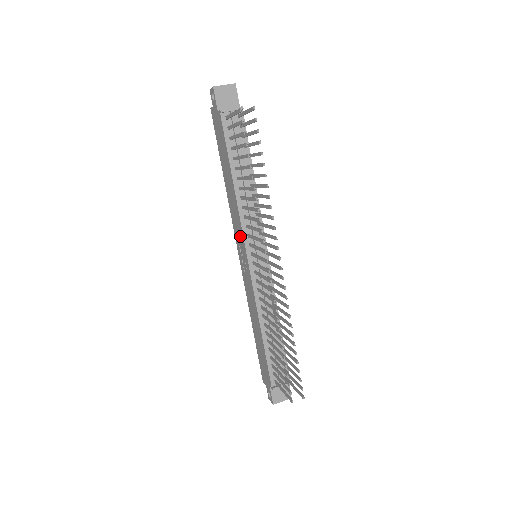
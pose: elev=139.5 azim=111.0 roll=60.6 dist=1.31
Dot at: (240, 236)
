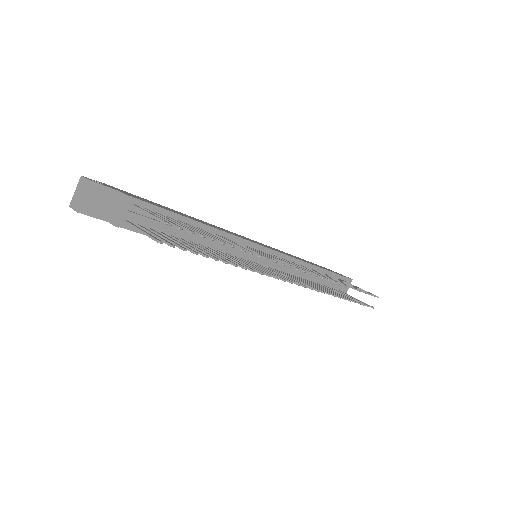
Dot at: occluded
